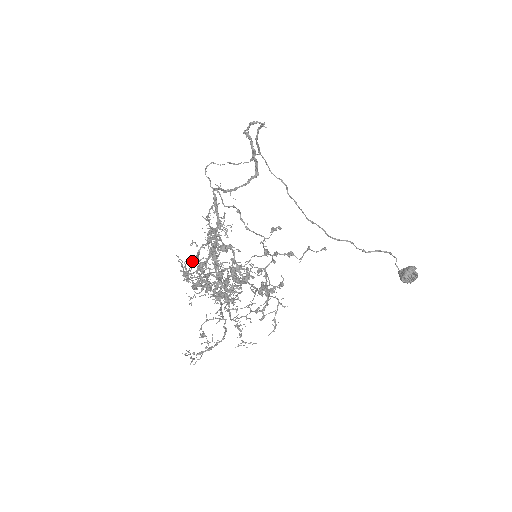
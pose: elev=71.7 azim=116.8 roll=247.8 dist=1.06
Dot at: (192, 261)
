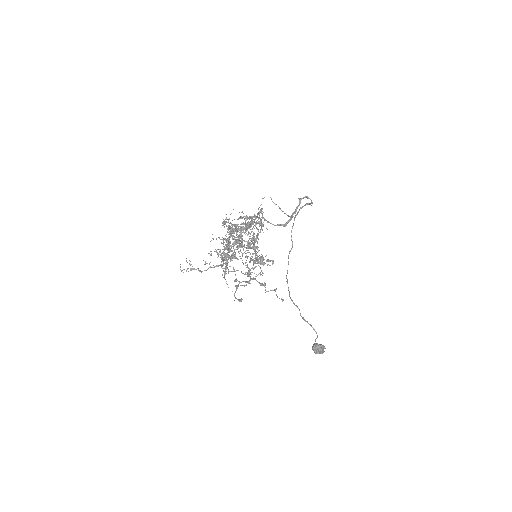
Dot at: occluded
